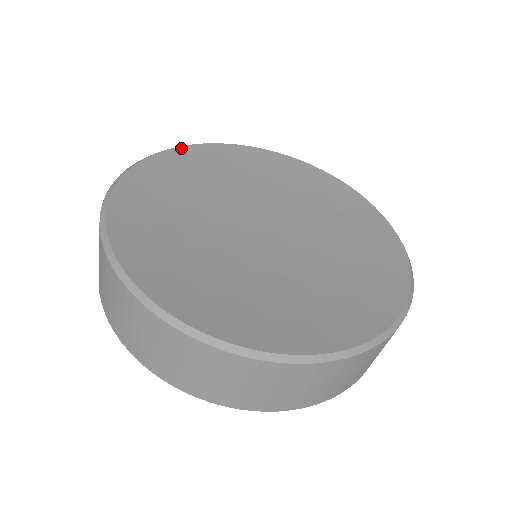
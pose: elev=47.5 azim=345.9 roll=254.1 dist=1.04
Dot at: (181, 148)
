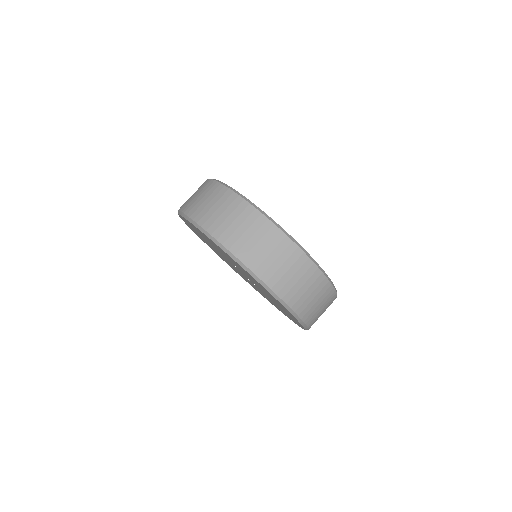
Dot at: occluded
